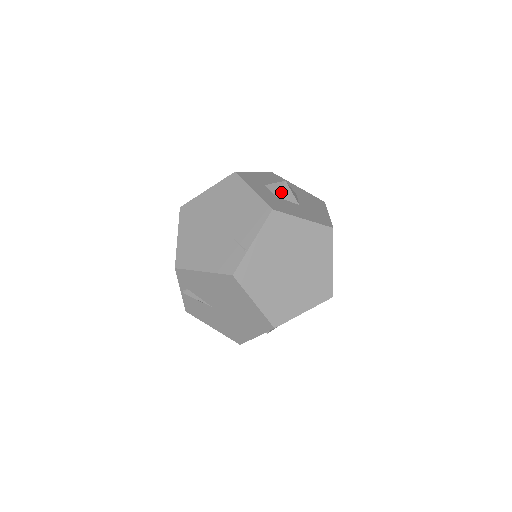
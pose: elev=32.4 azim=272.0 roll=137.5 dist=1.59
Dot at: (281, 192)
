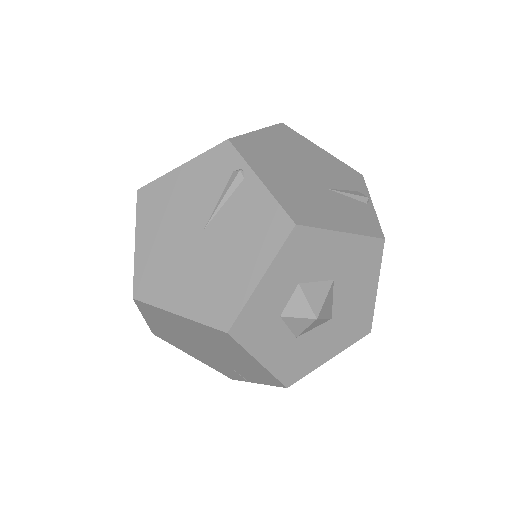
Dot at: (305, 330)
